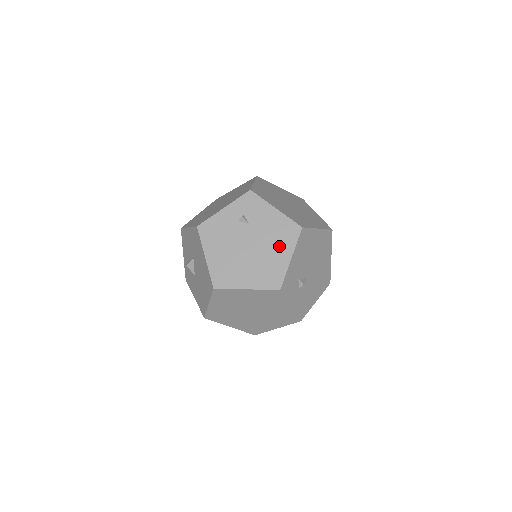
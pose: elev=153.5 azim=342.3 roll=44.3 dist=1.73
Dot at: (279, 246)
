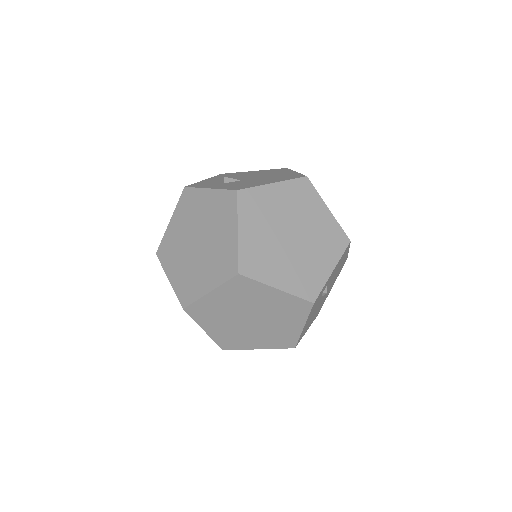
Dot at: occluded
